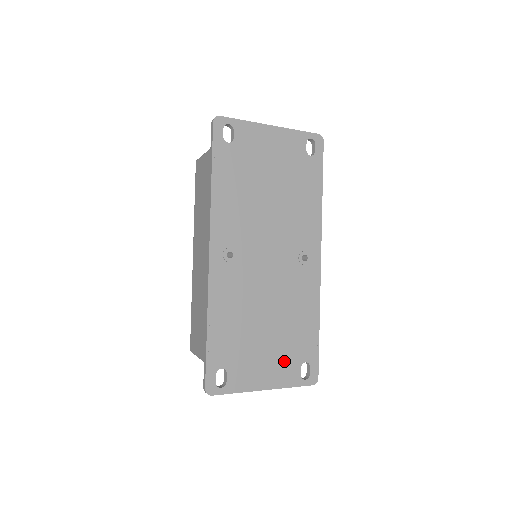
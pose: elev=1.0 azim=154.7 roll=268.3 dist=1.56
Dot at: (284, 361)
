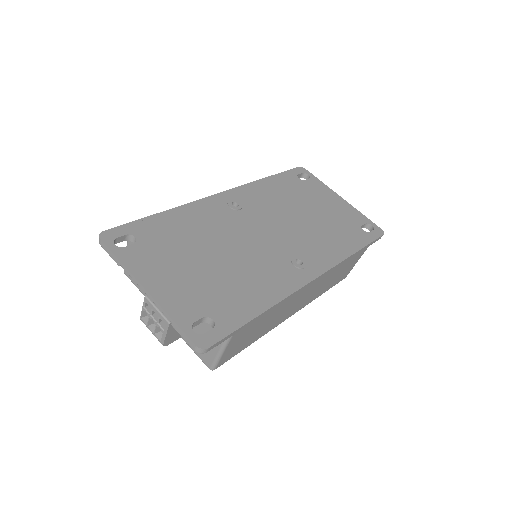
Dot at: (193, 294)
